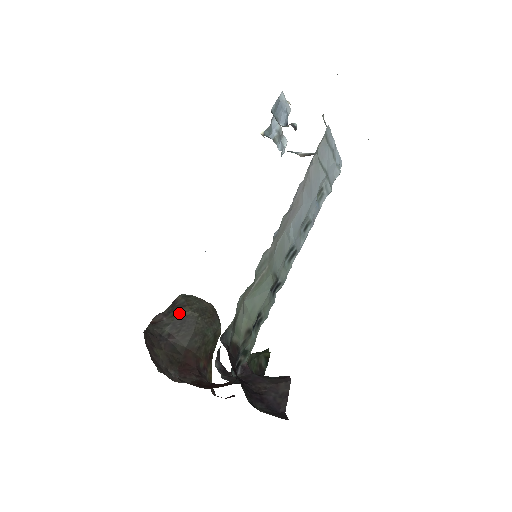
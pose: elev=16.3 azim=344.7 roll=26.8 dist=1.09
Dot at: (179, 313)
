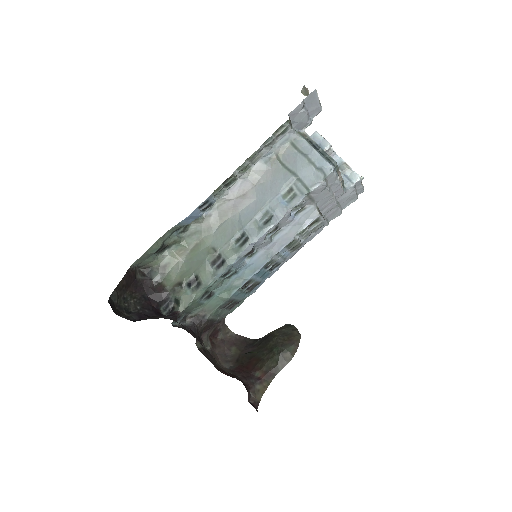
Dot at: (270, 332)
